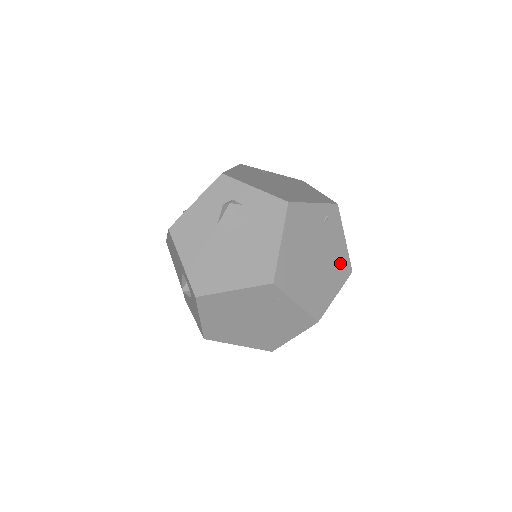
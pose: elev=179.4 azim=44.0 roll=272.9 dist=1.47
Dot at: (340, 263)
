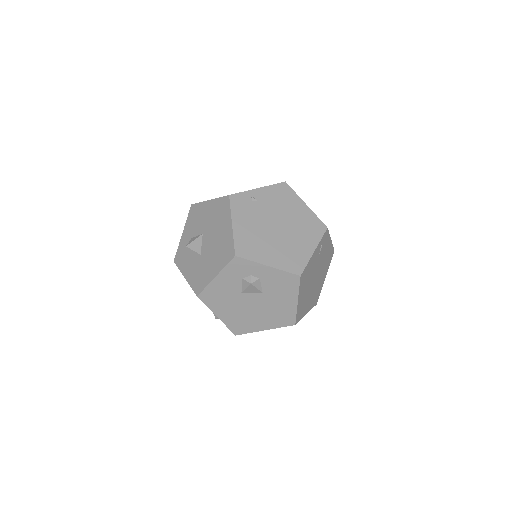
Dot at: (328, 258)
